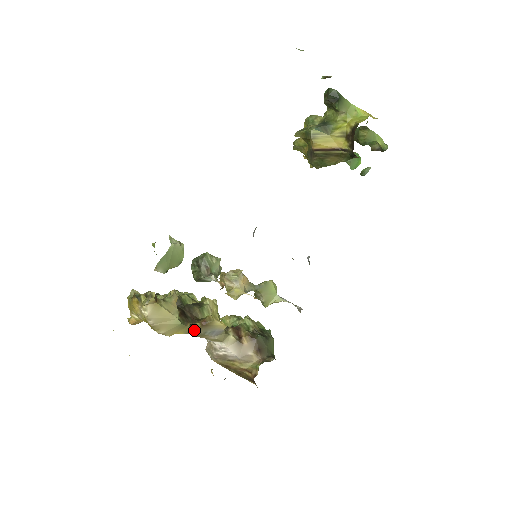
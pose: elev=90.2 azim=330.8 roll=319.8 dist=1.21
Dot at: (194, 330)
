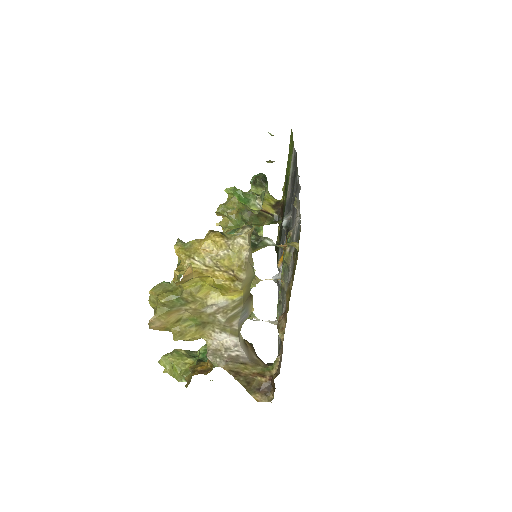
Dot at: (246, 297)
